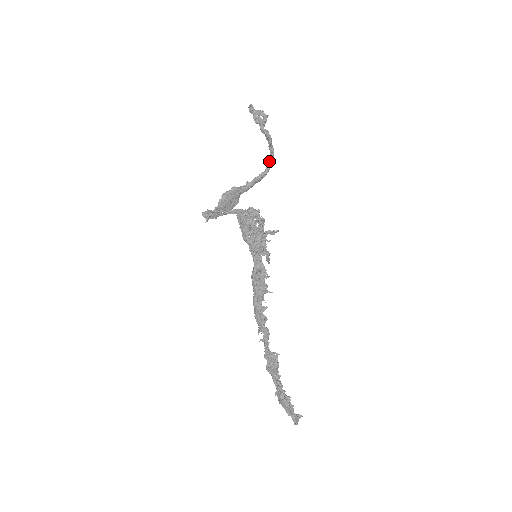
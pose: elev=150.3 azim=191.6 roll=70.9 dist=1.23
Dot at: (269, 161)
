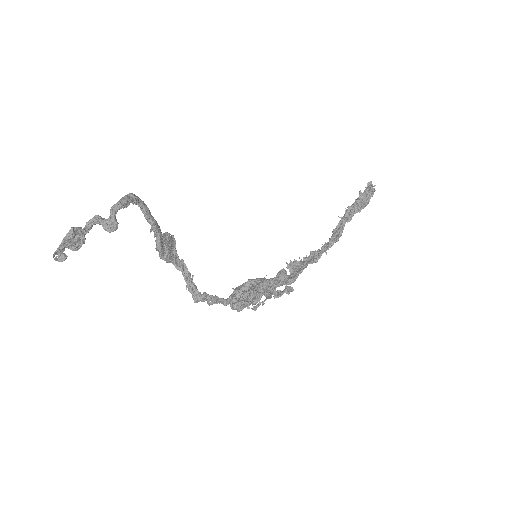
Dot at: (128, 204)
